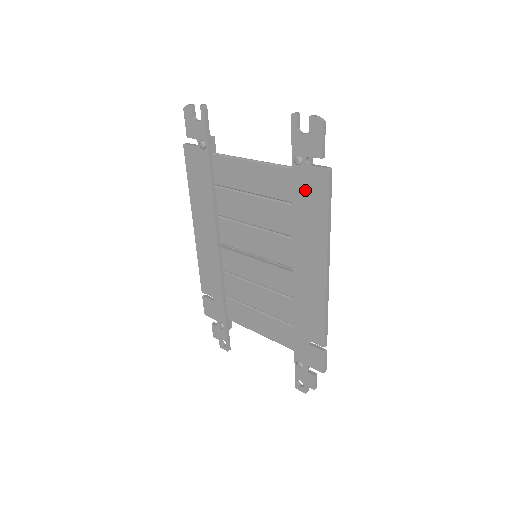
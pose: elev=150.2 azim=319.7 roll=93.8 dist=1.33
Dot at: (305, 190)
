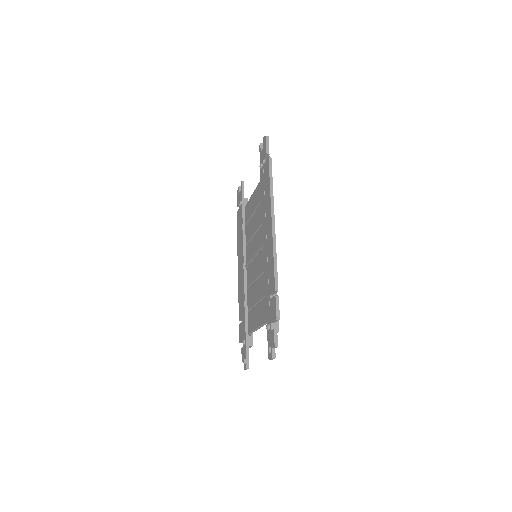
Dot at: (263, 179)
